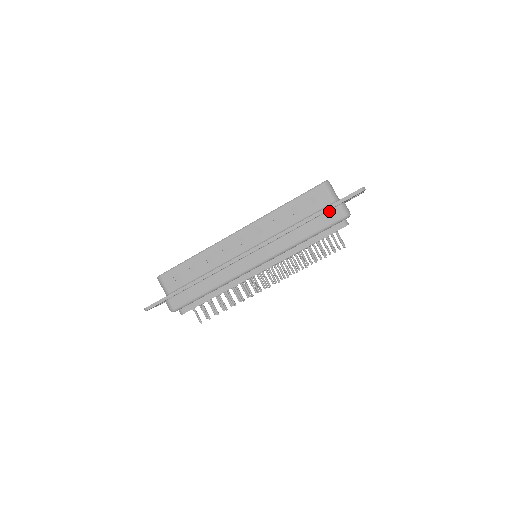
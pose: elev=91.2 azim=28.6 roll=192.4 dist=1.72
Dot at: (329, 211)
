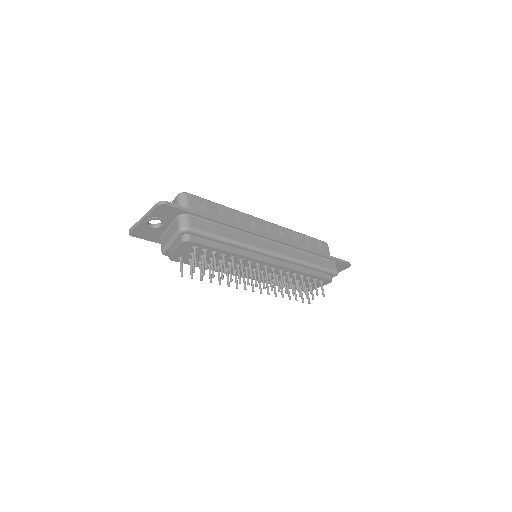
Dot at: (329, 260)
